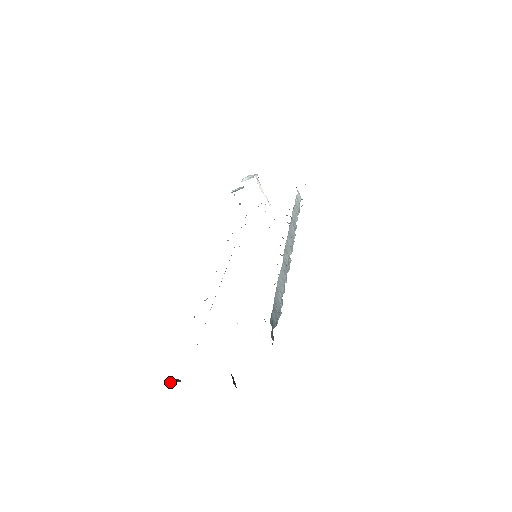
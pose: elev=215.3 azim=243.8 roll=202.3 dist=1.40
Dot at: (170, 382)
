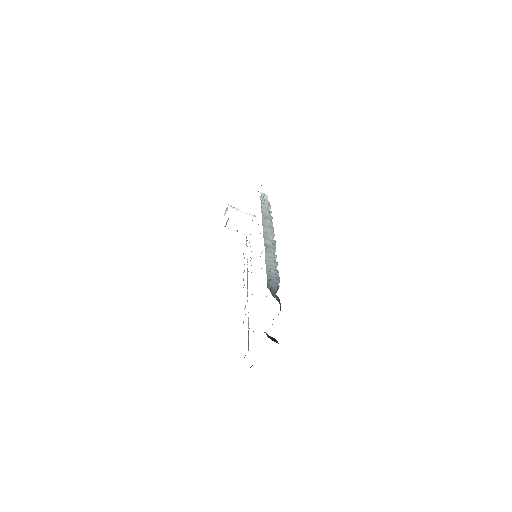
Dot at: occluded
